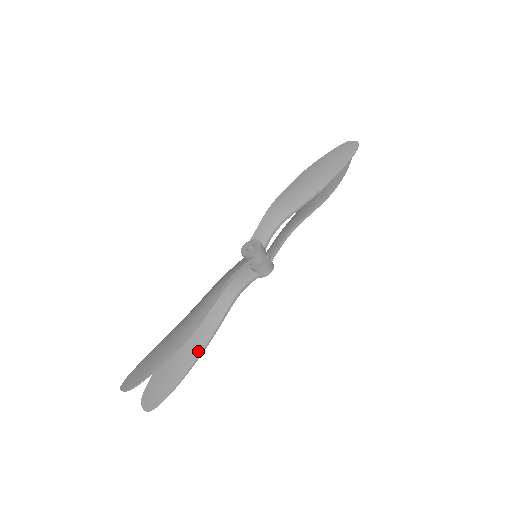
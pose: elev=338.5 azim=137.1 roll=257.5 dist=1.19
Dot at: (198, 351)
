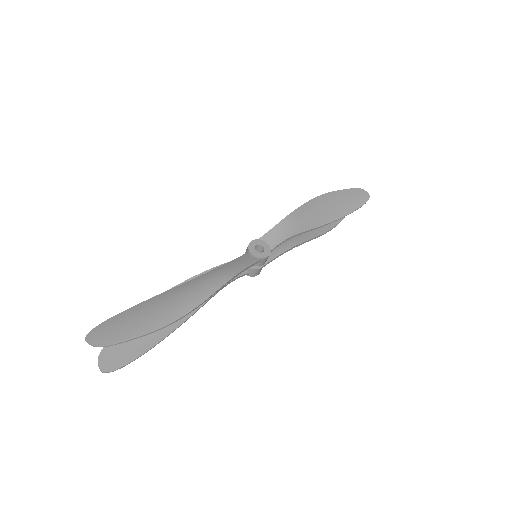
Dot at: (172, 327)
